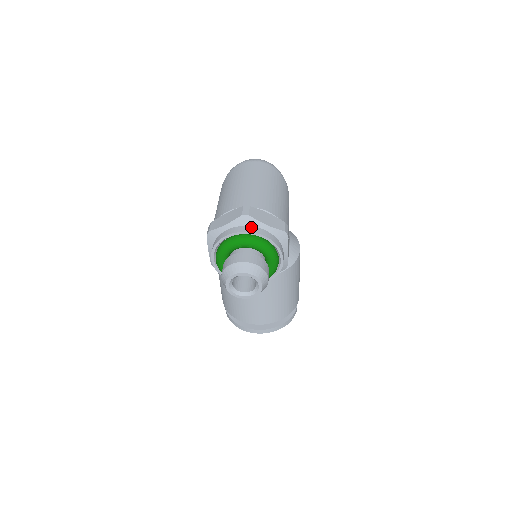
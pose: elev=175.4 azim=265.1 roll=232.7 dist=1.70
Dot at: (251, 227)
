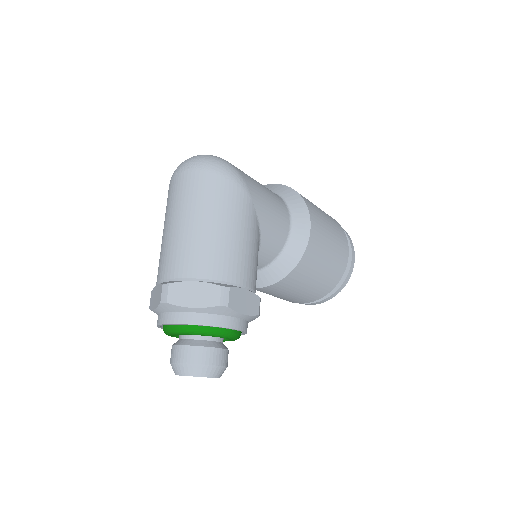
Dot at: (176, 314)
